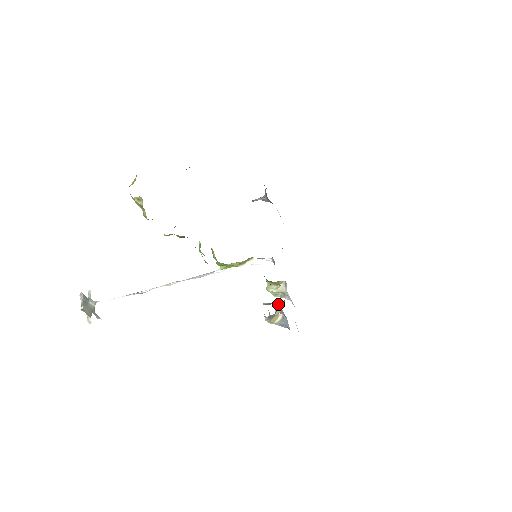
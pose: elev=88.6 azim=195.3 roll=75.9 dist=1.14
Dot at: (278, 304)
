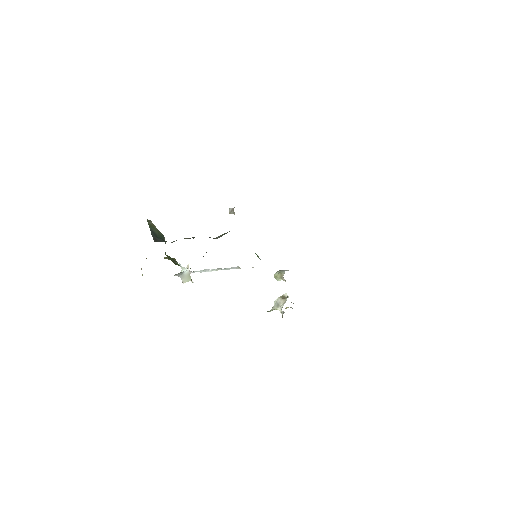
Dot at: (281, 310)
